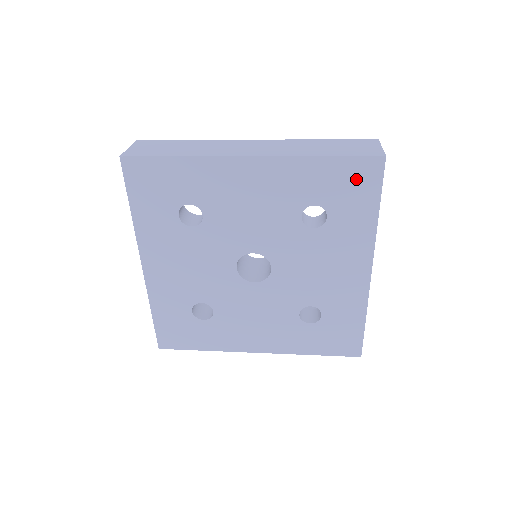
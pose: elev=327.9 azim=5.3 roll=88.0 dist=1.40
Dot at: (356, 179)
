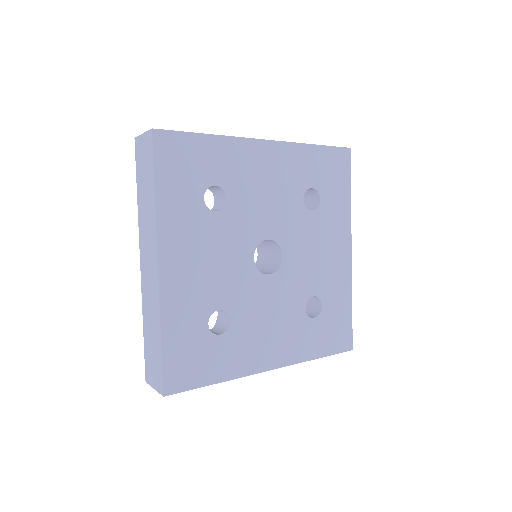
Dot at: (335, 166)
